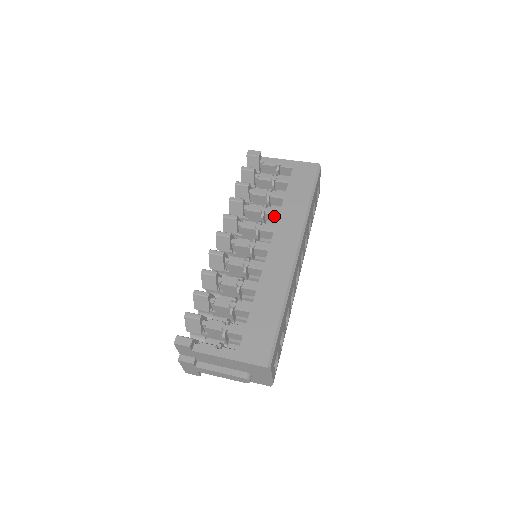
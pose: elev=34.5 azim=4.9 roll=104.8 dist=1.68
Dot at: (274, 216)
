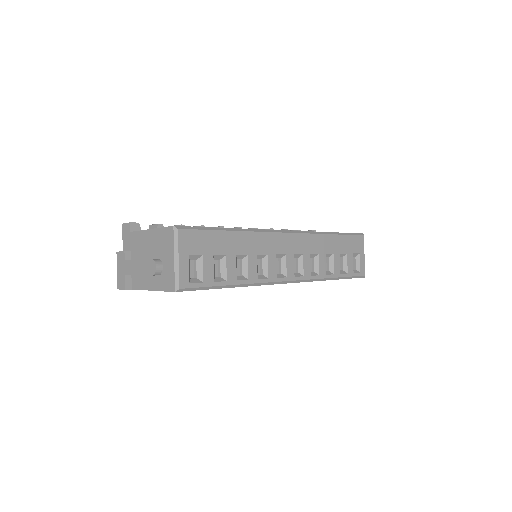
Dot at: occluded
